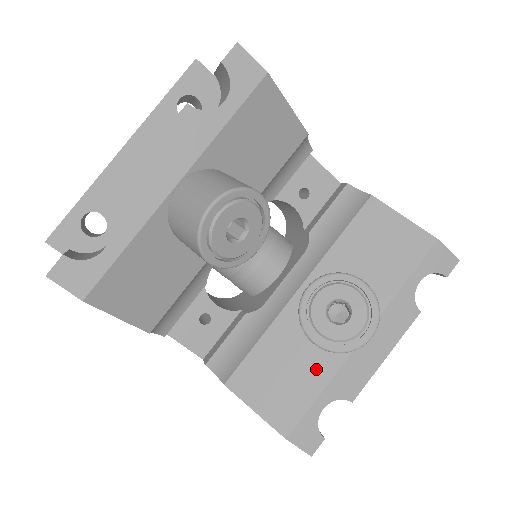
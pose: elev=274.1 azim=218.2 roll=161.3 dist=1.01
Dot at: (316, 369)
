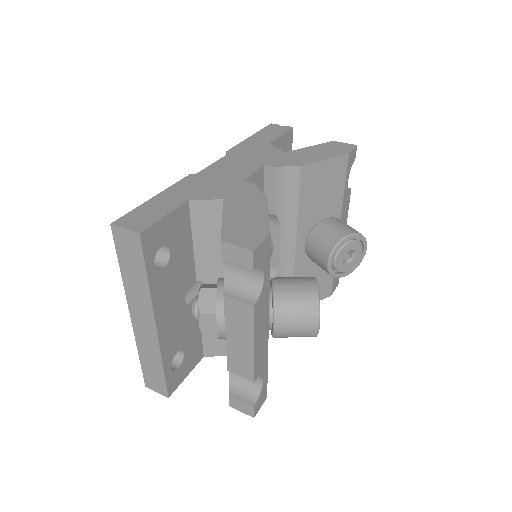
Dot at: occluded
